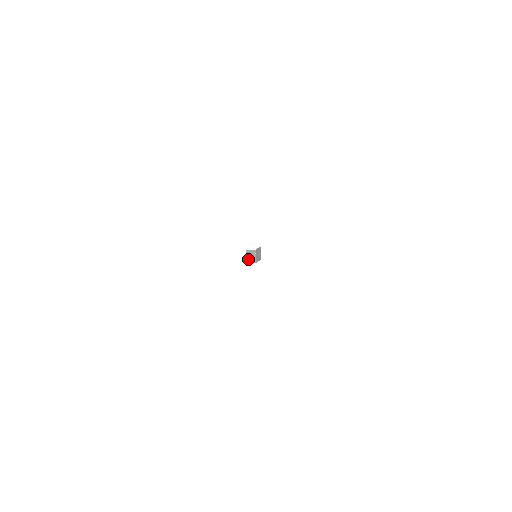
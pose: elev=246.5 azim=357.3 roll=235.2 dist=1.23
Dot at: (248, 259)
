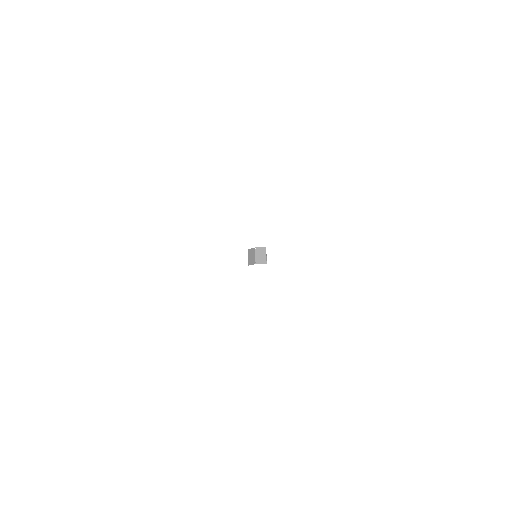
Dot at: (250, 261)
